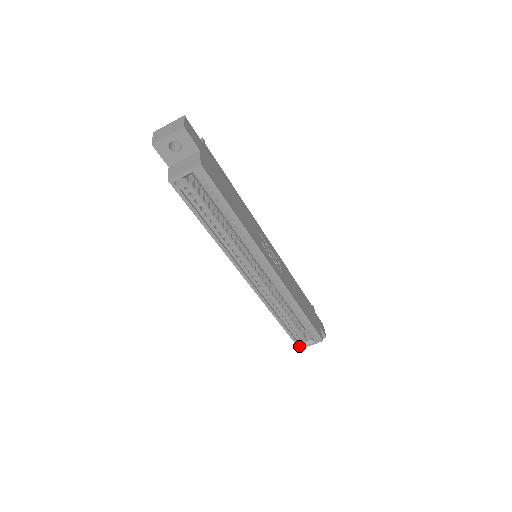
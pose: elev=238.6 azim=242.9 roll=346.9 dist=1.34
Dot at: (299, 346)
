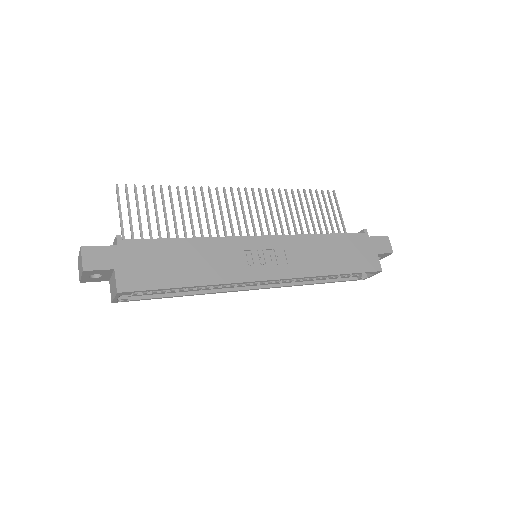
Dot at: (361, 279)
